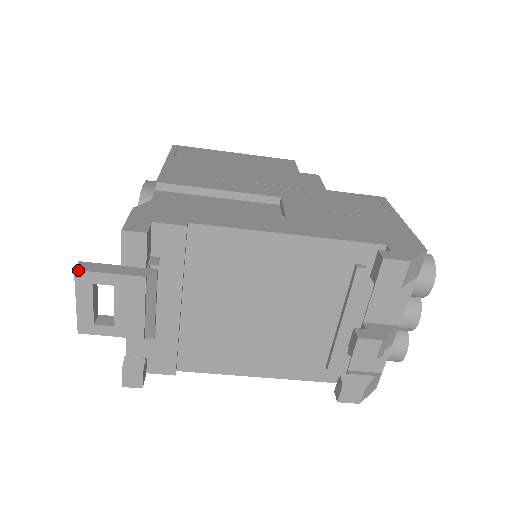
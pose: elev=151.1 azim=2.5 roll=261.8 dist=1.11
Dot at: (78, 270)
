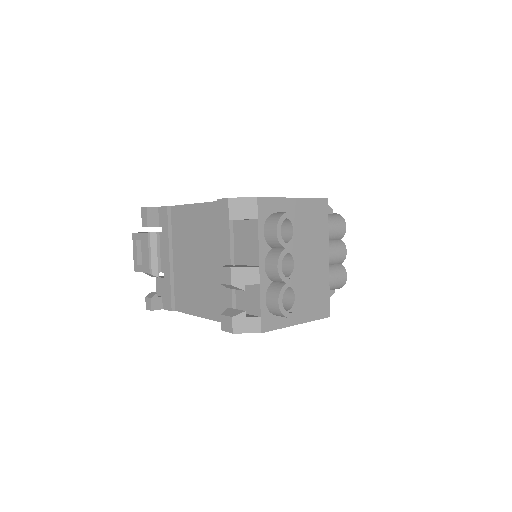
Dot at: (133, 233)
